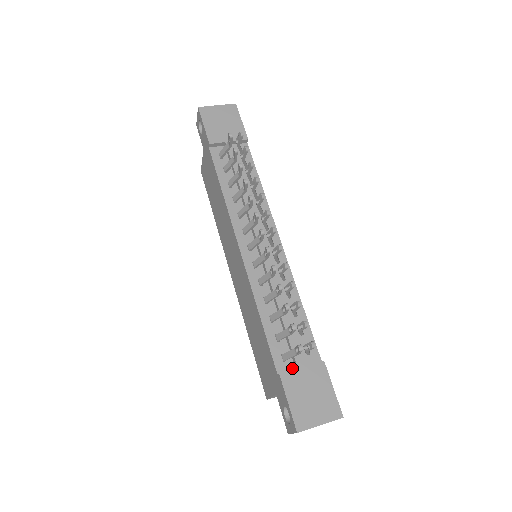
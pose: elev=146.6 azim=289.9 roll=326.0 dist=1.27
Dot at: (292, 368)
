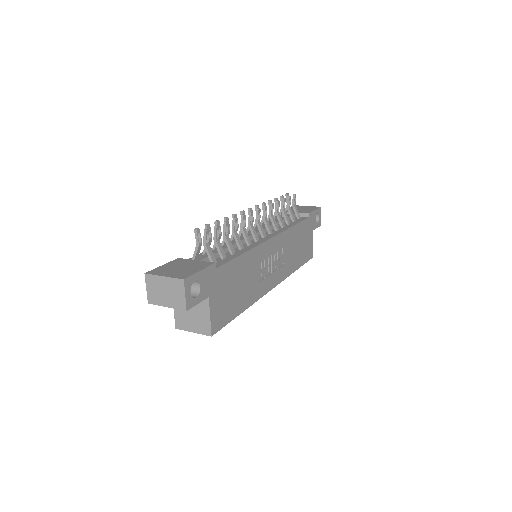
Dot at: occluded
